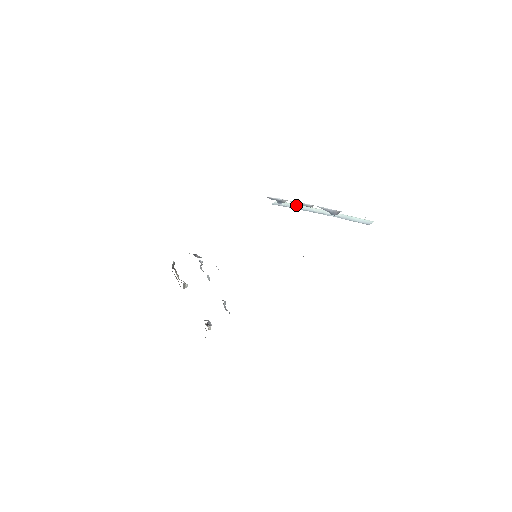
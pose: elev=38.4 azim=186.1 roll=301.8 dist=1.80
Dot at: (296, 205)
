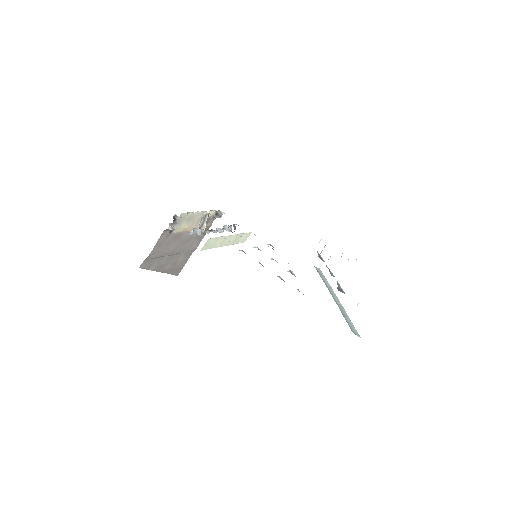
Dot at: (327, 281)
